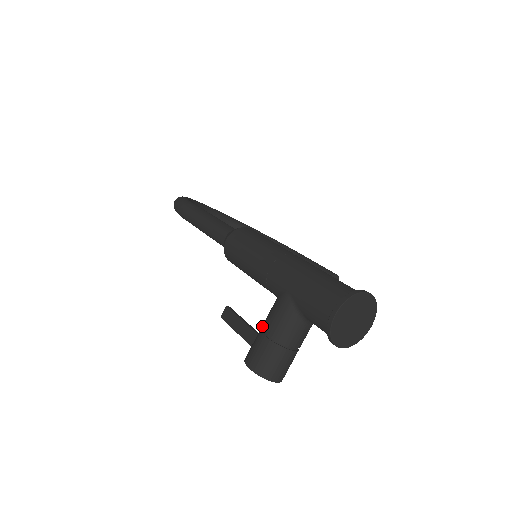
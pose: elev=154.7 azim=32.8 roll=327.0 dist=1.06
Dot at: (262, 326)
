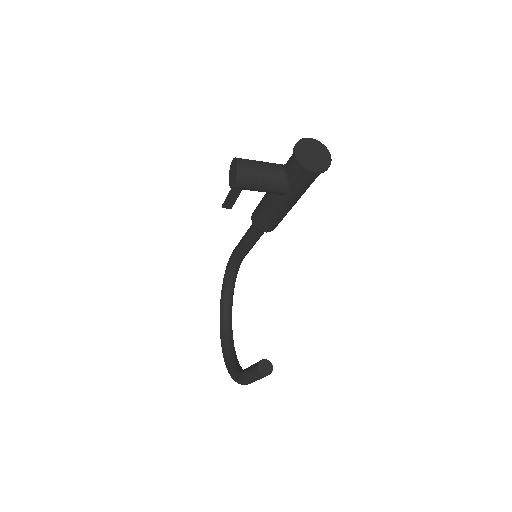
Dot at: occluded
